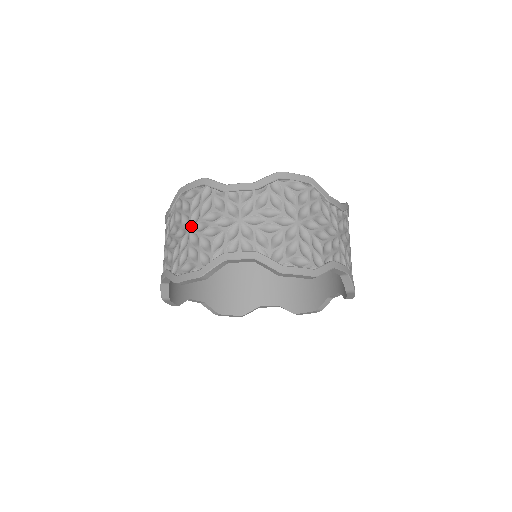
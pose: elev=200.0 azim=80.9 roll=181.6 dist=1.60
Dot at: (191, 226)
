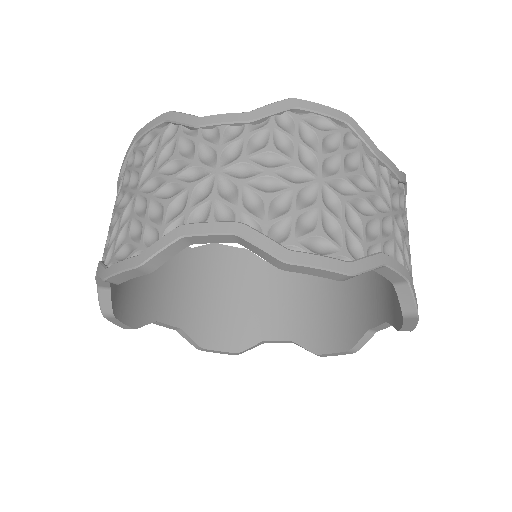
Dot at: (139, 186)
